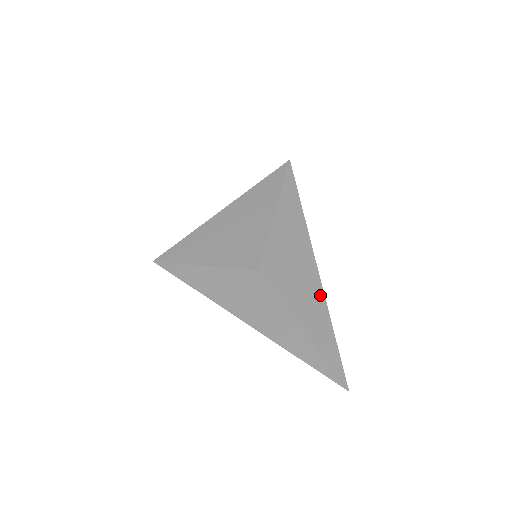
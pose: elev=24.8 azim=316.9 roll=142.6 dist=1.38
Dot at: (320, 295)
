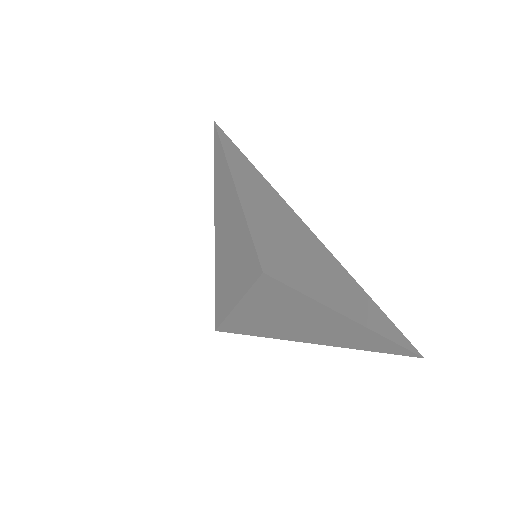
Dot at: (320, 249)
